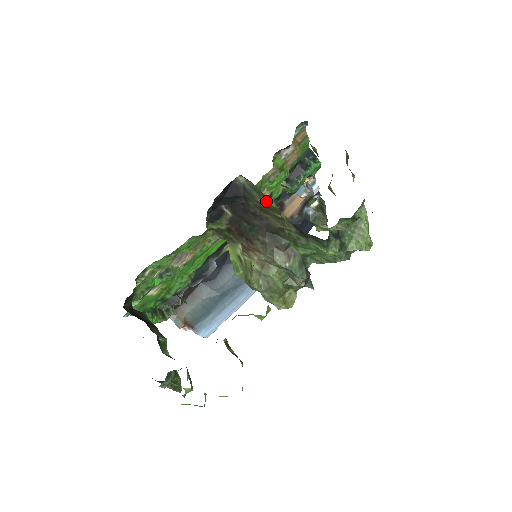
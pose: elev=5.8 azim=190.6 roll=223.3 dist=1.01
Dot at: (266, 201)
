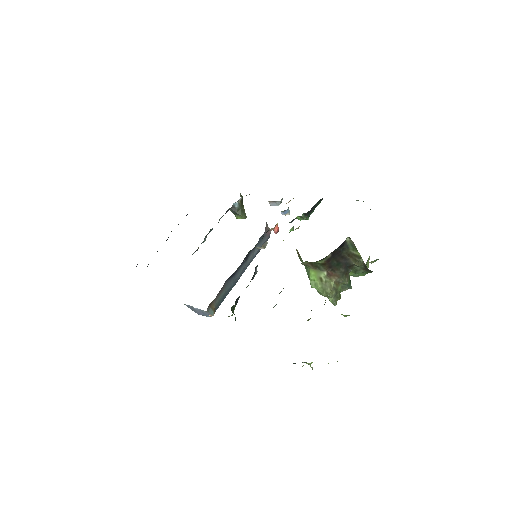
Dot at: (356, 252)
